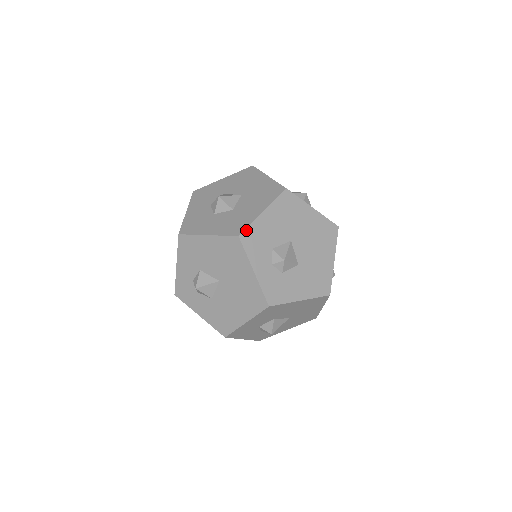
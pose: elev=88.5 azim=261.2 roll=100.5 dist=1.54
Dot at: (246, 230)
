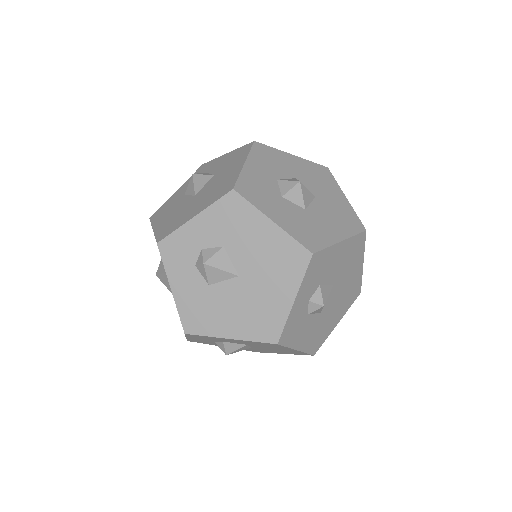
Dot at: (321, 251)
